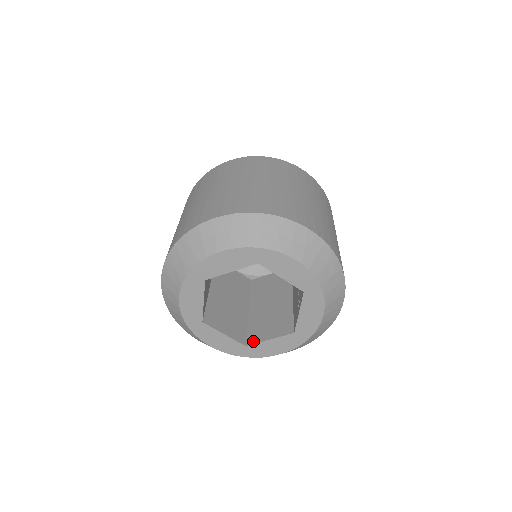
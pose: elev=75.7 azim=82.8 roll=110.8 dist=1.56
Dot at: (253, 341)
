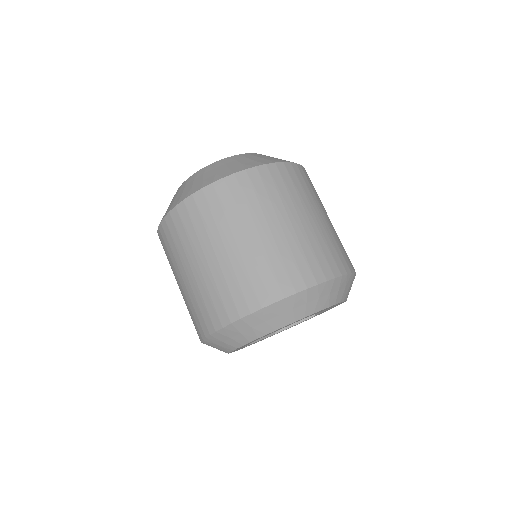
Dot at: occluded
